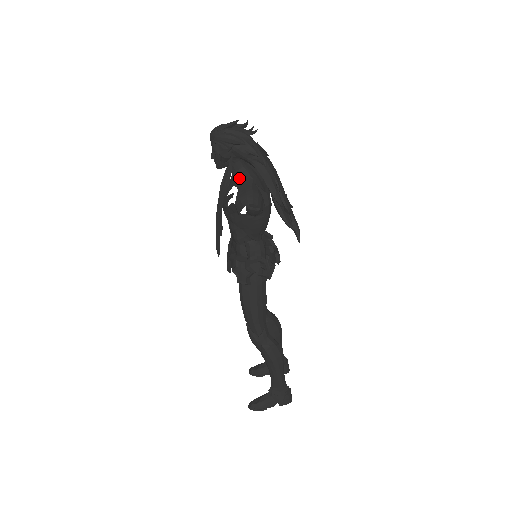
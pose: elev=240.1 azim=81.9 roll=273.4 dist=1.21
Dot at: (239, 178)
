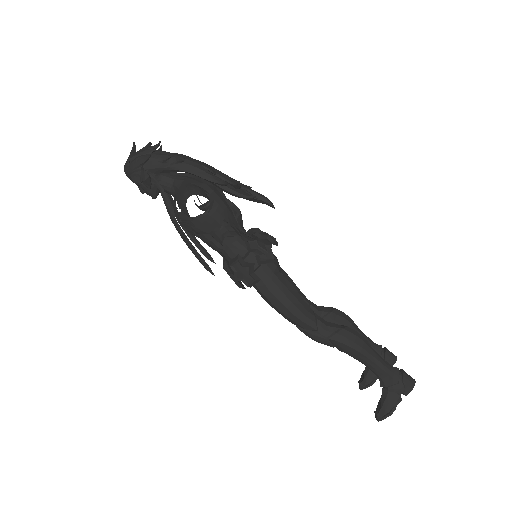
Dot at: (174, 190)
